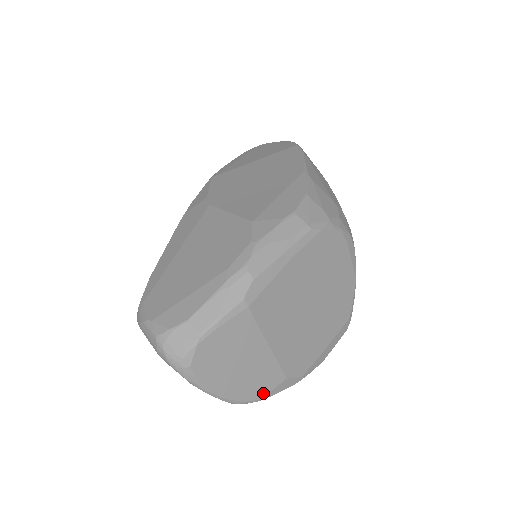
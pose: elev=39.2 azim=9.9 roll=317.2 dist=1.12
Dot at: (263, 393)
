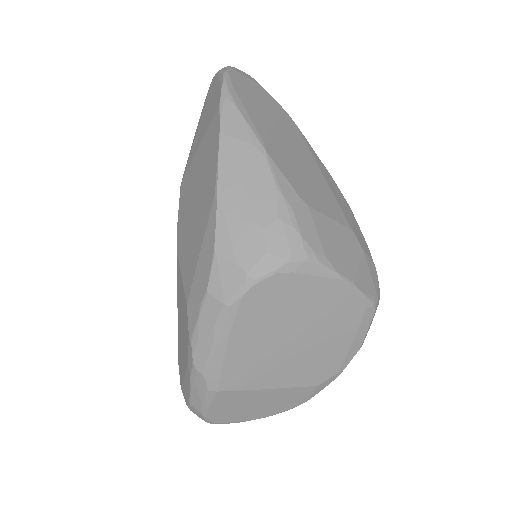
Dot at: (303, 400)
